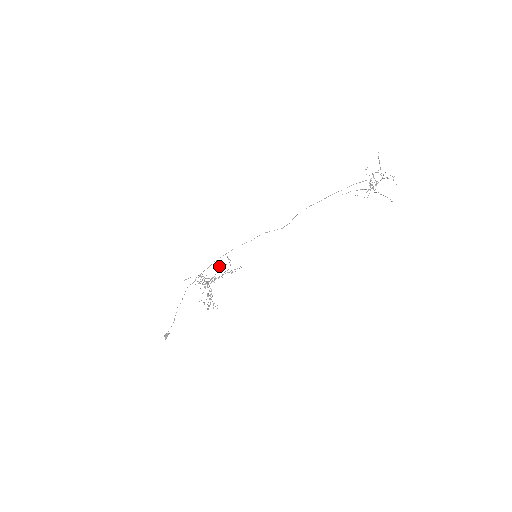
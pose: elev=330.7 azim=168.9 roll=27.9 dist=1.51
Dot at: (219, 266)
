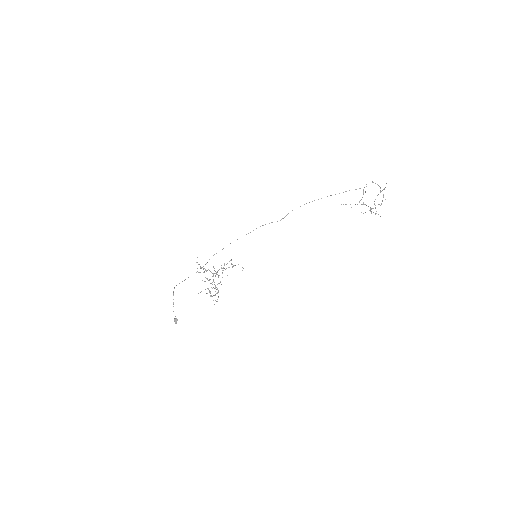
Dot at: occluded
